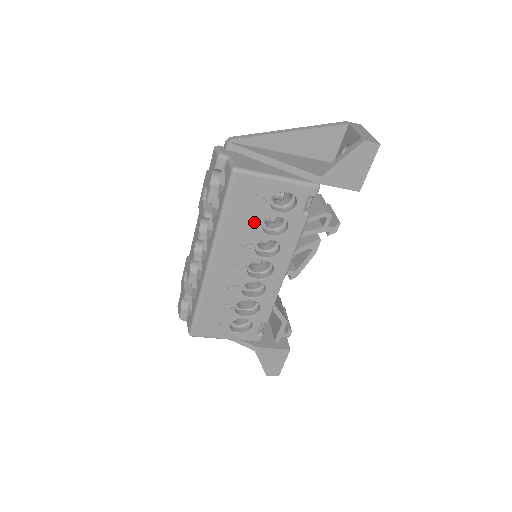
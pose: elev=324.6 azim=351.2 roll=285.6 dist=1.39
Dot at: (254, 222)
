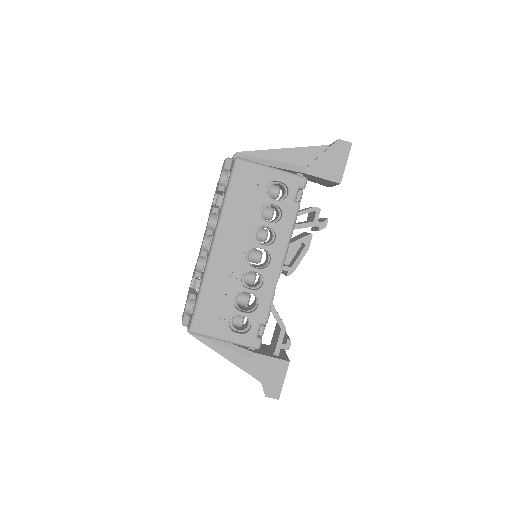
Dot at: (253, 207)
